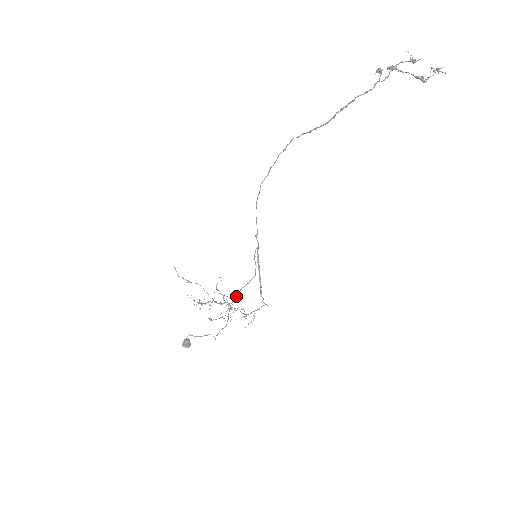
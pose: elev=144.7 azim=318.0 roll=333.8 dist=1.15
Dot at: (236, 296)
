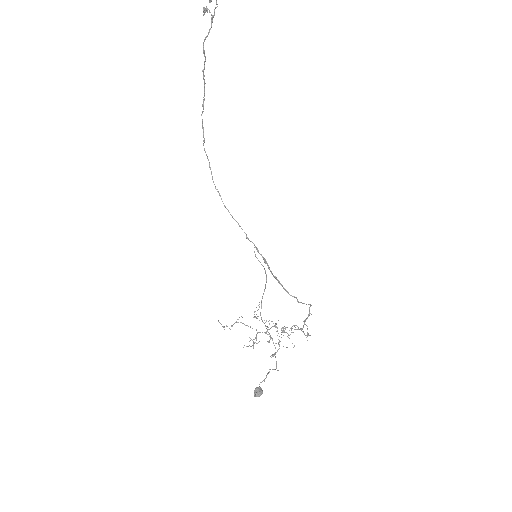
Dot at: occluded
